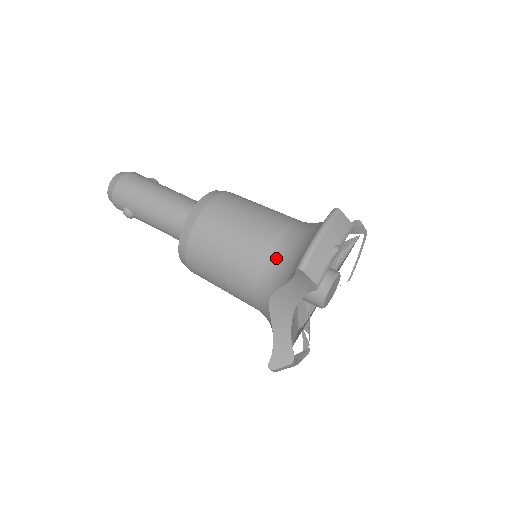
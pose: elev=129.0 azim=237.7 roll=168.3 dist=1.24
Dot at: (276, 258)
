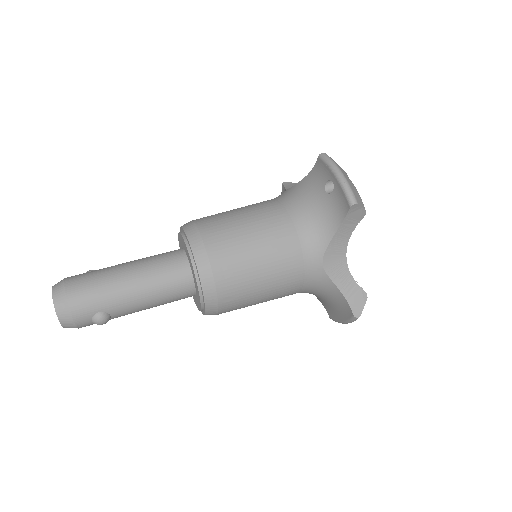
Dot at: (303, 227)
